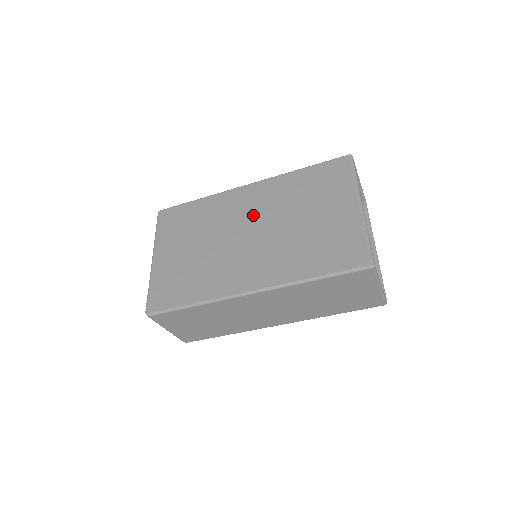
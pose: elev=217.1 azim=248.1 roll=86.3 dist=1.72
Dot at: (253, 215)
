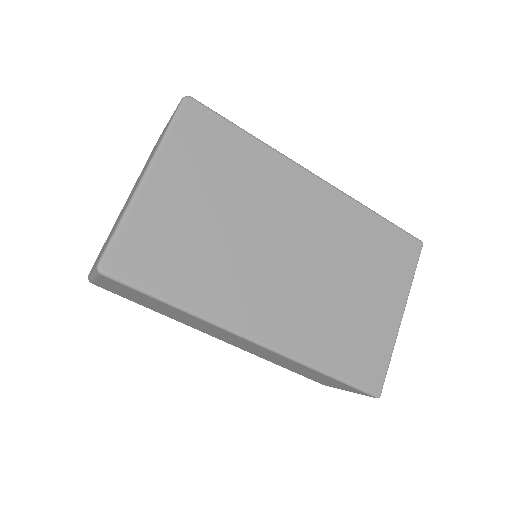
Dot at: (305, 231)
